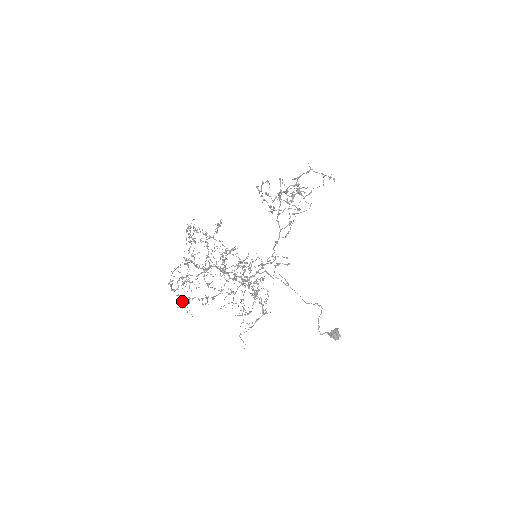
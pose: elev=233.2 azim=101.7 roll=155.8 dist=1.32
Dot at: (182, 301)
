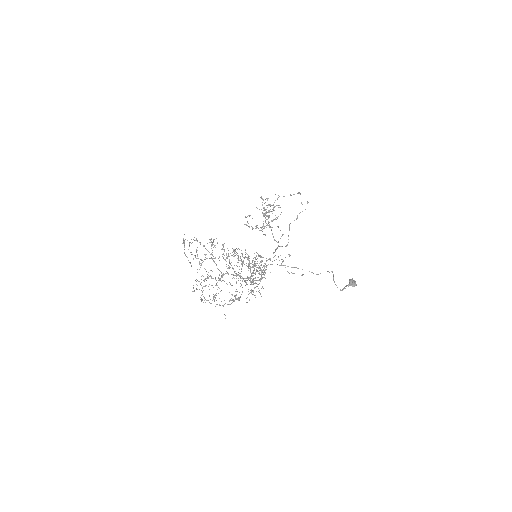
Dot at: occluded
